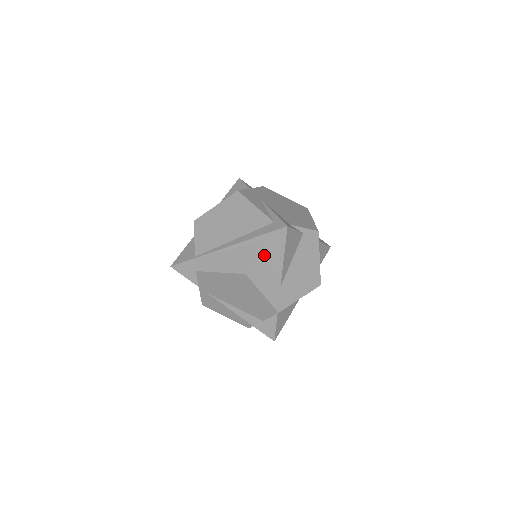
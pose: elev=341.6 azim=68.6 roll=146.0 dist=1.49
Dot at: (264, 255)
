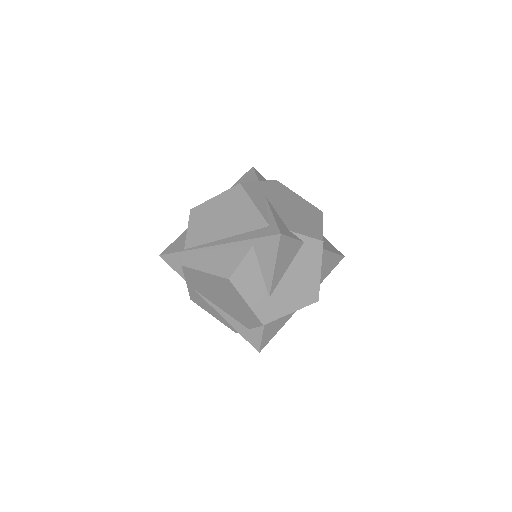
Dot at: (253, 261)
